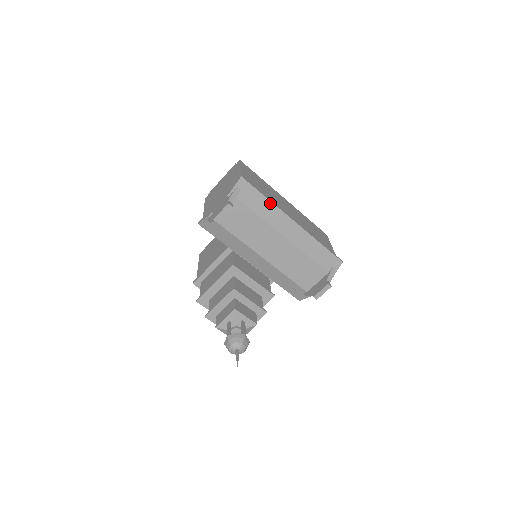
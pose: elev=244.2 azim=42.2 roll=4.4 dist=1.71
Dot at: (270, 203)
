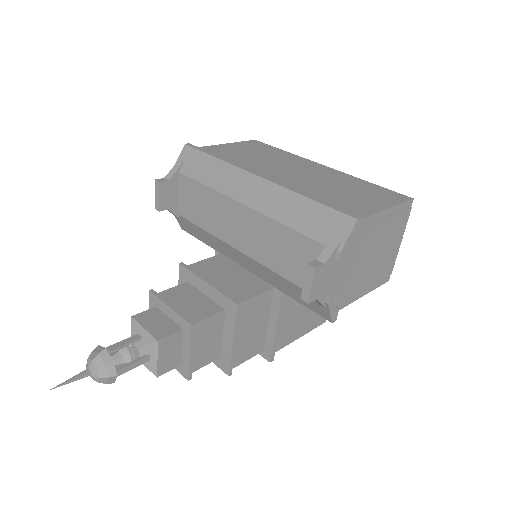
Dot at: (220, 163)
